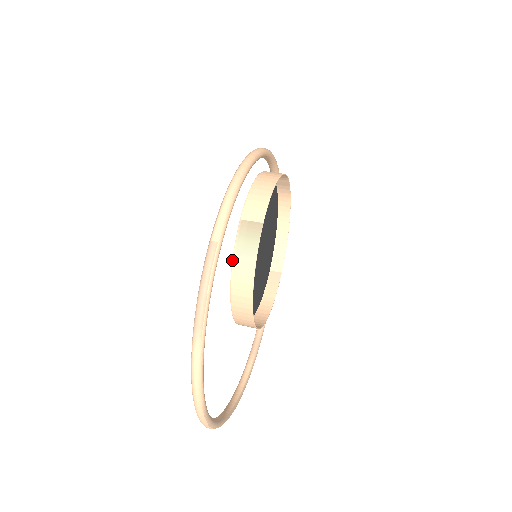
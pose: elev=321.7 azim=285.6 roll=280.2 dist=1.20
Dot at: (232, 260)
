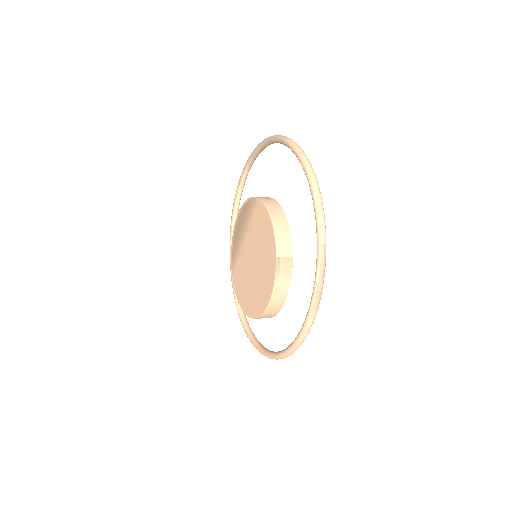
Dot at: (261, 200)
